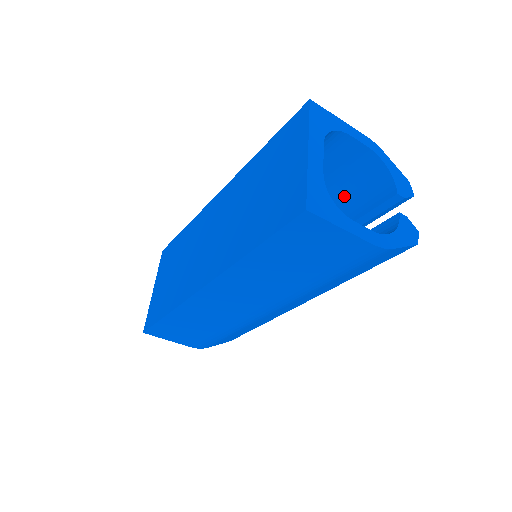
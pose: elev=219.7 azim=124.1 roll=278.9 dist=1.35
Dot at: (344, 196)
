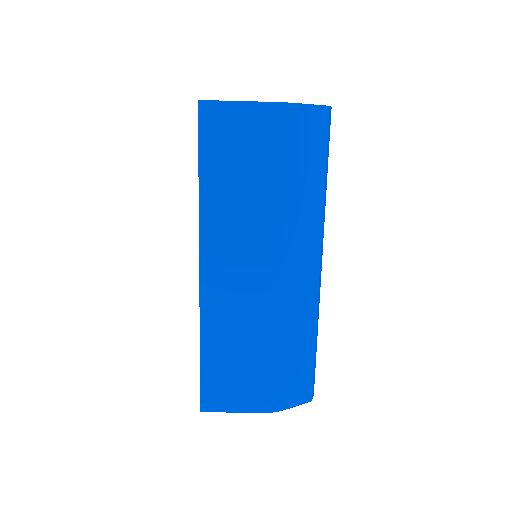
Dot at: occluded
